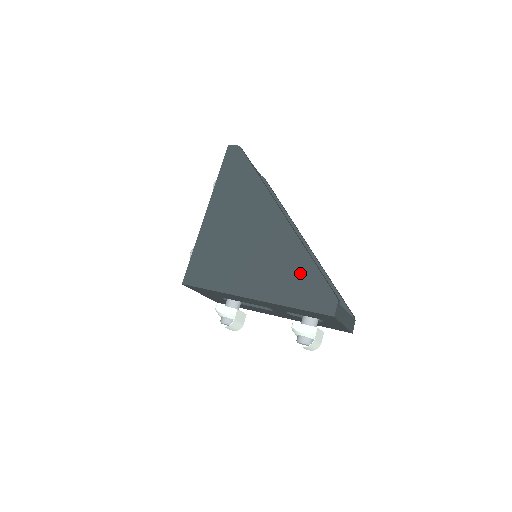
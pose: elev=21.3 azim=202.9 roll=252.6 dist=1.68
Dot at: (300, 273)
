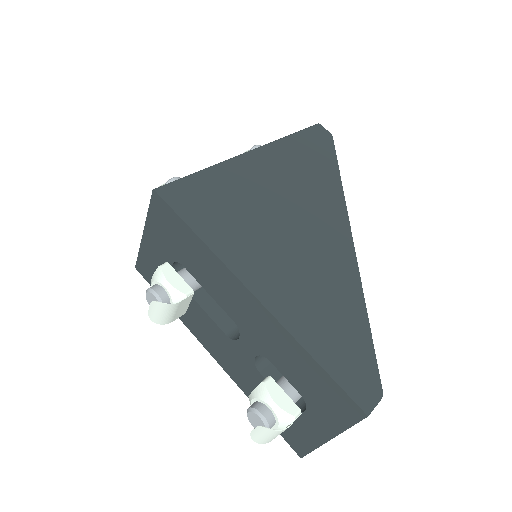
Dot at: (343, 318)
